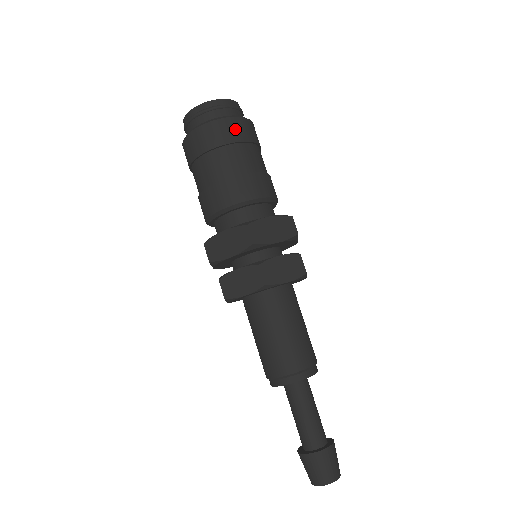
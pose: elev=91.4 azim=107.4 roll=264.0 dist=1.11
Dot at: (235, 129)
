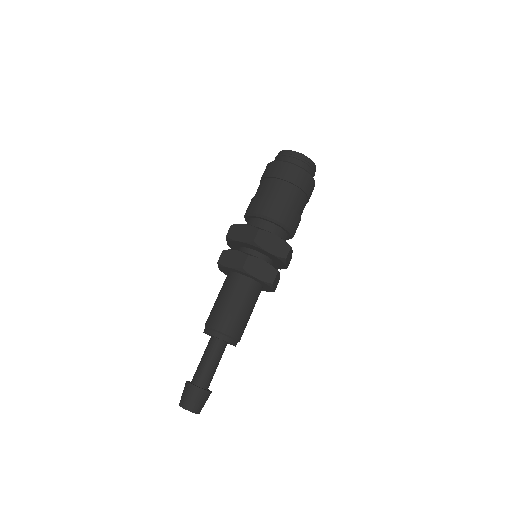
Dot at: (298, 176)
